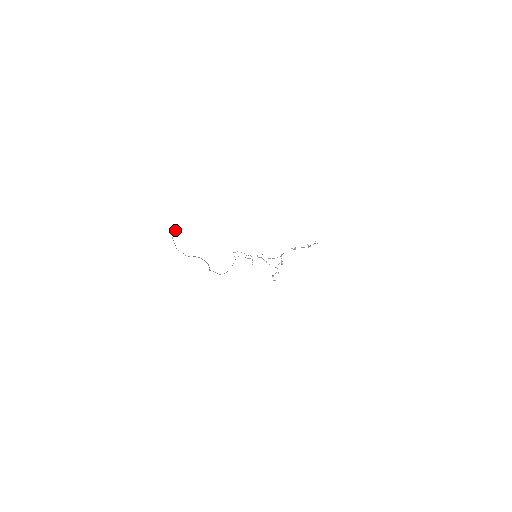
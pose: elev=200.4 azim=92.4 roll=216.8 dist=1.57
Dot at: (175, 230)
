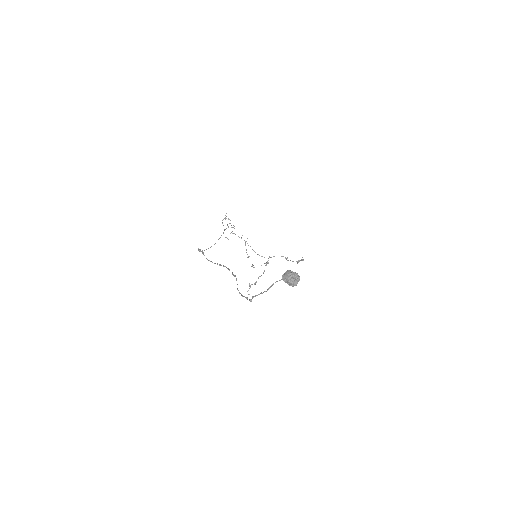
Dot at: (290, 283)
